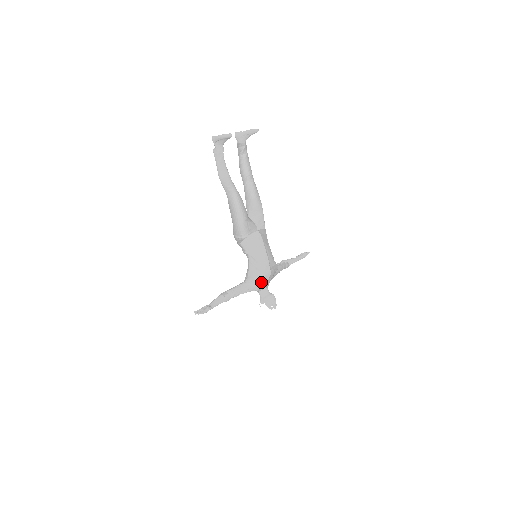
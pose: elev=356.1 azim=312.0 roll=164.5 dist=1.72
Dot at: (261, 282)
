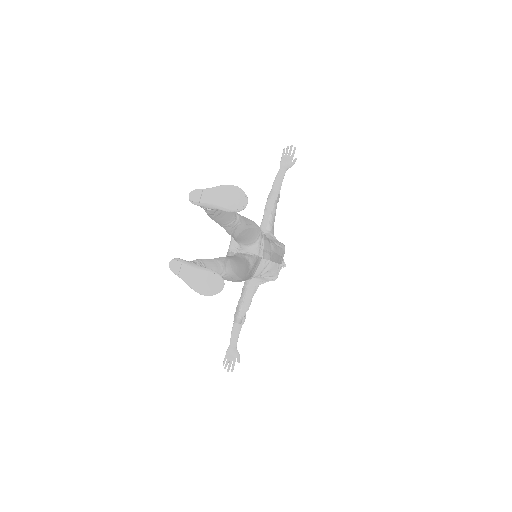
Dot at: occluded
